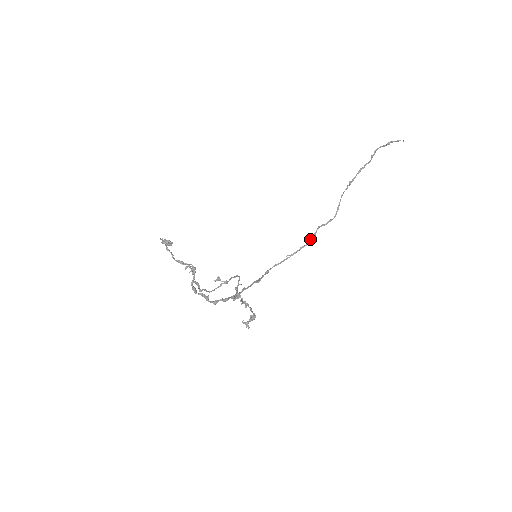
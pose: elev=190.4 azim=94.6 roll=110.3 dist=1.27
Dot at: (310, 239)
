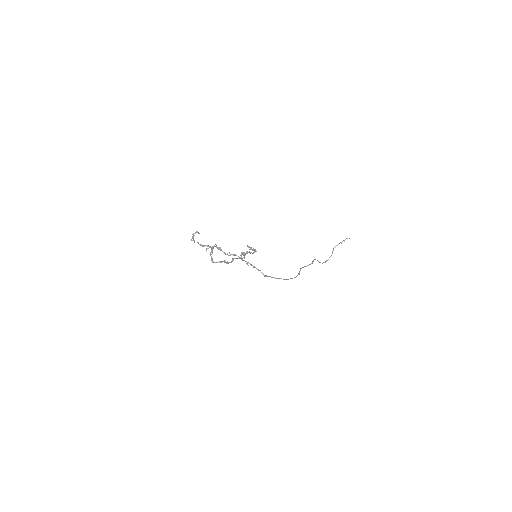
Dot at: (296, 276)
